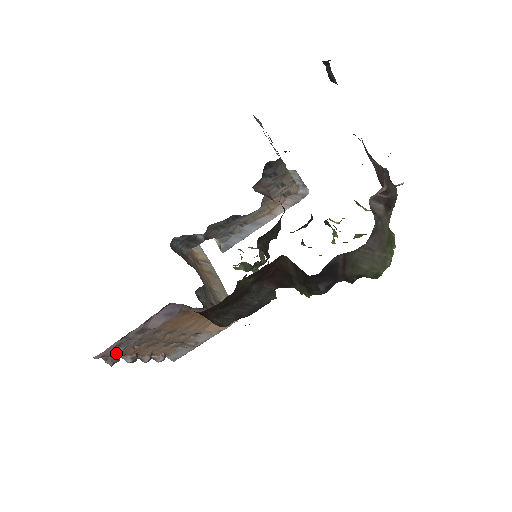
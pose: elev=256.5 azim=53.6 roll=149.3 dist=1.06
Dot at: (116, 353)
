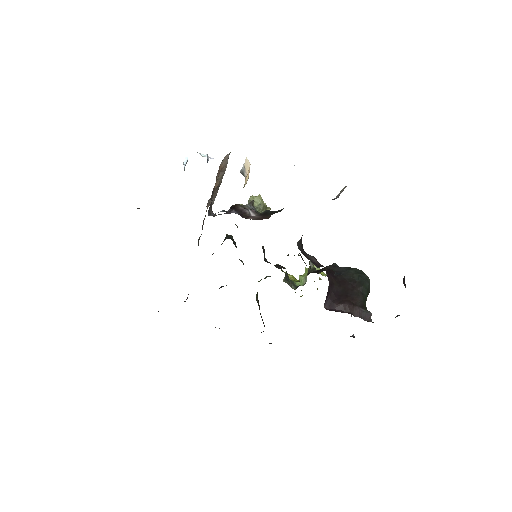
Dot at: occluded
